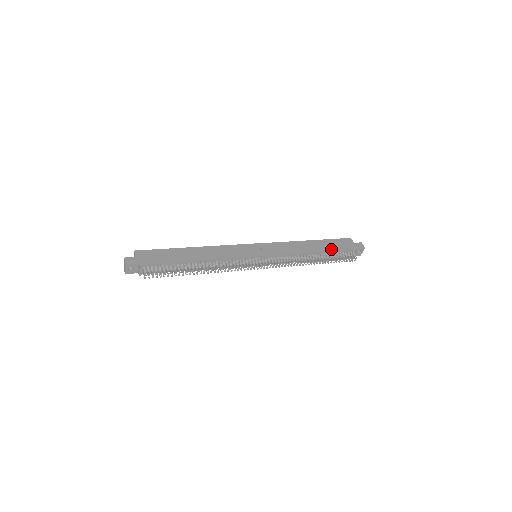
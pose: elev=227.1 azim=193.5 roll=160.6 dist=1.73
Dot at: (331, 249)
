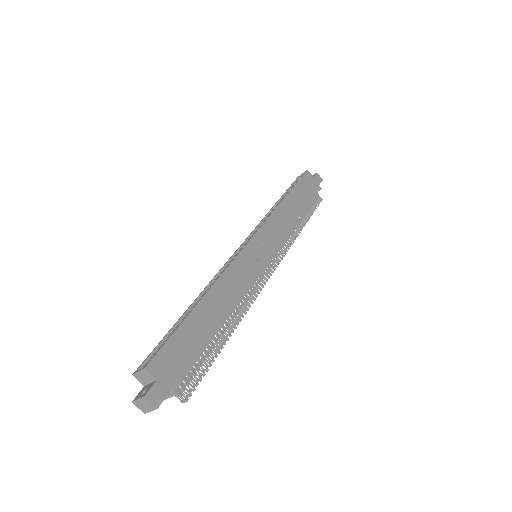
Dot at: (306, 200)
